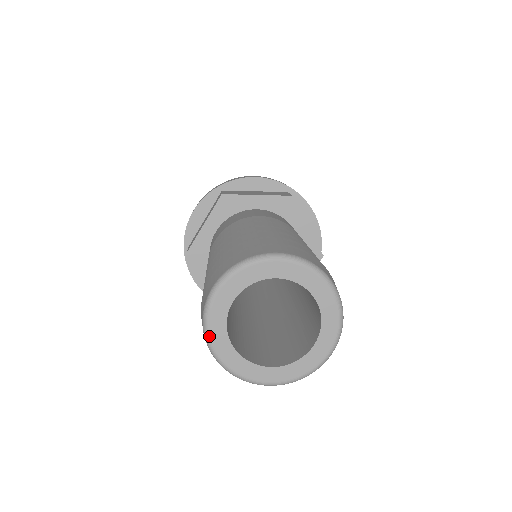
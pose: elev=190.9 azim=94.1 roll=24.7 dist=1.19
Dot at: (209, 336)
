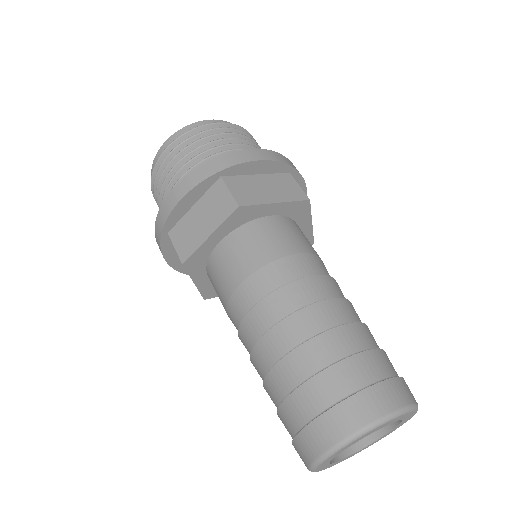
Dot at: (316, 468)
